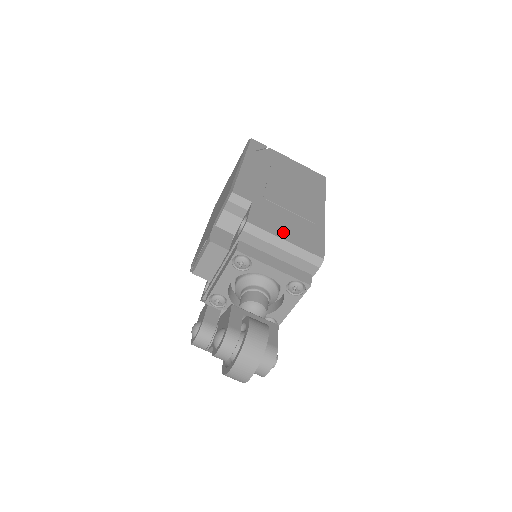
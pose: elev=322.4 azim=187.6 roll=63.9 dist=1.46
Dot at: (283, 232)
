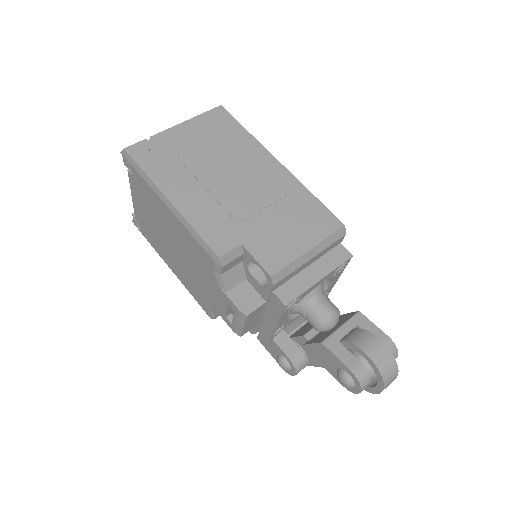
Dot at: (297, 243)
